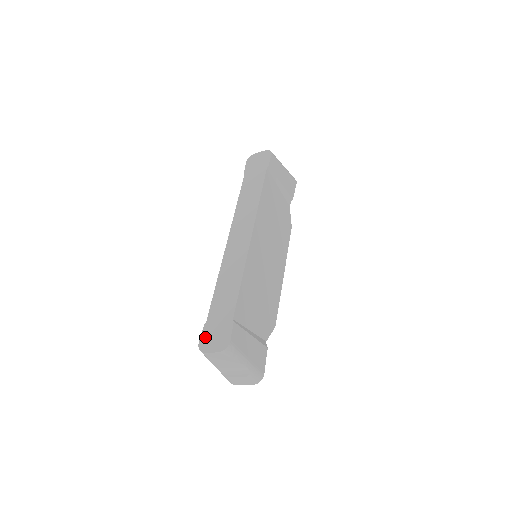
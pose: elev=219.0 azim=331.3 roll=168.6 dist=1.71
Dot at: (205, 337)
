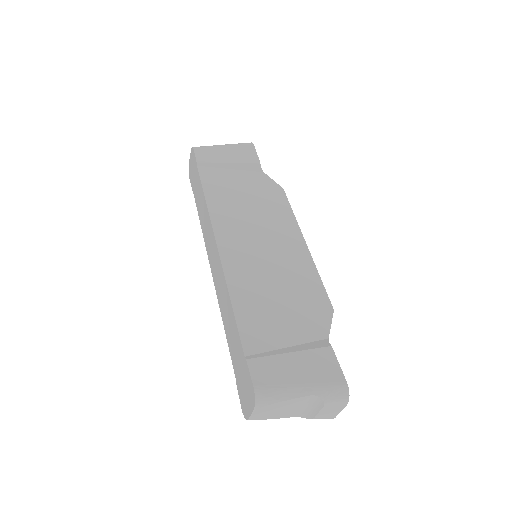
Dot at: (241, 399)
